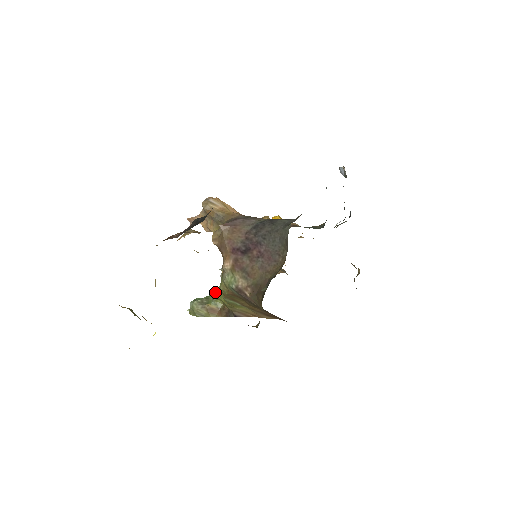
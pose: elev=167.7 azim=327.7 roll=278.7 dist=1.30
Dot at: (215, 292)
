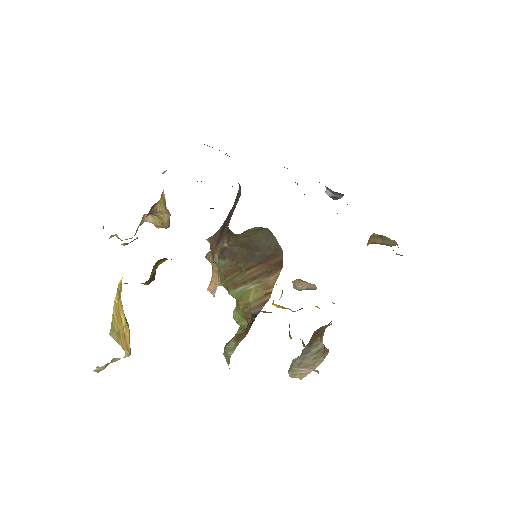
Dot at: (233, 313)
